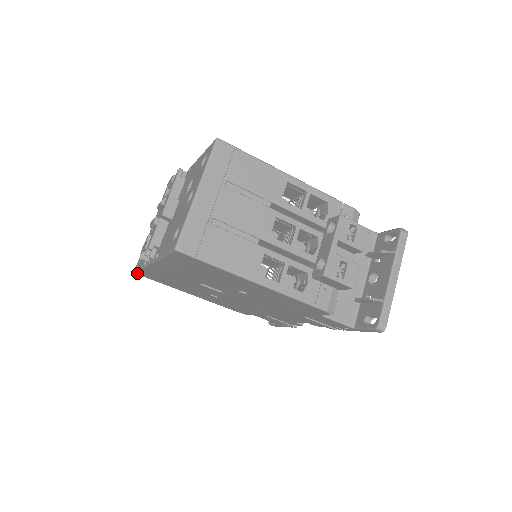
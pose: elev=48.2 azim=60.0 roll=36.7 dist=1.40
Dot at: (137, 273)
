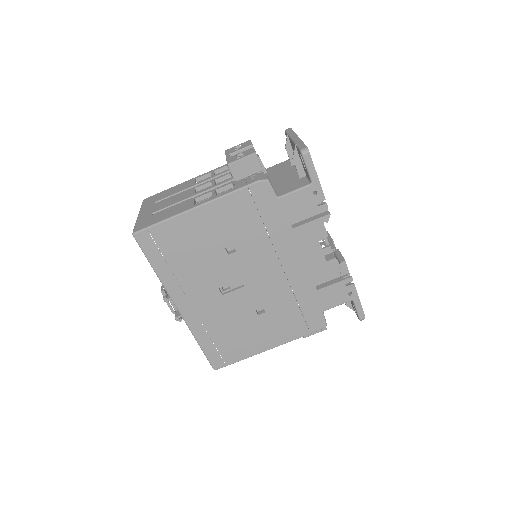
Dot at: (214, 366)
